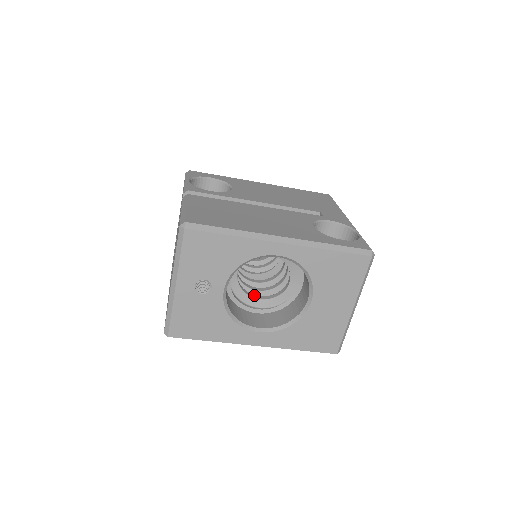
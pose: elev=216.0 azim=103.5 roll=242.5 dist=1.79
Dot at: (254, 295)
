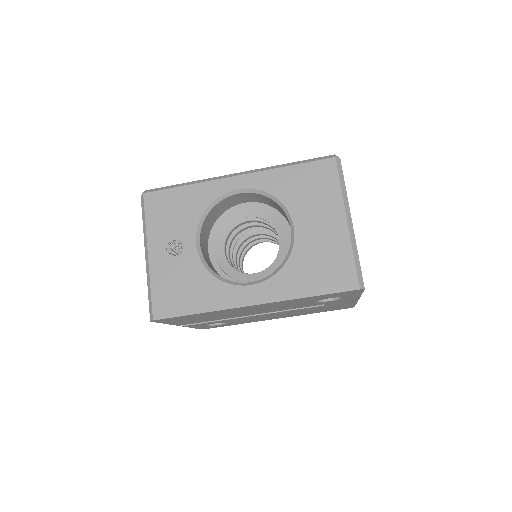
Dot at: occluded
